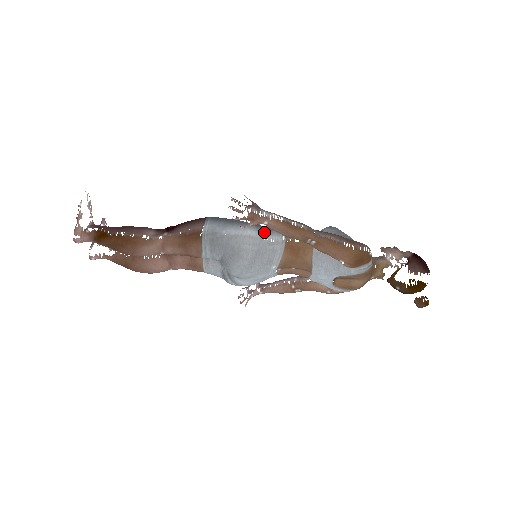
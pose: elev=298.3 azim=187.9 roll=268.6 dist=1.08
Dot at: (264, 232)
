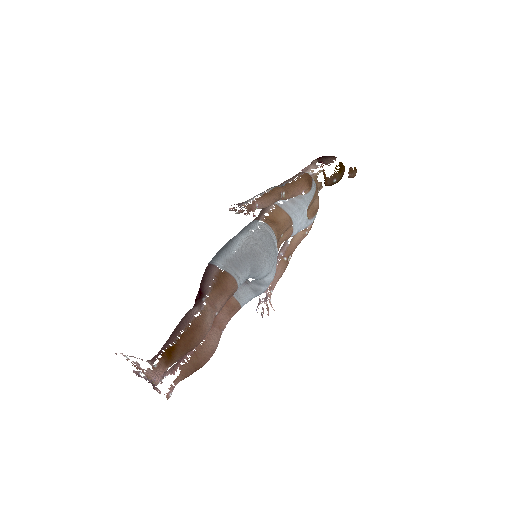
Dot at: (249, 229)
